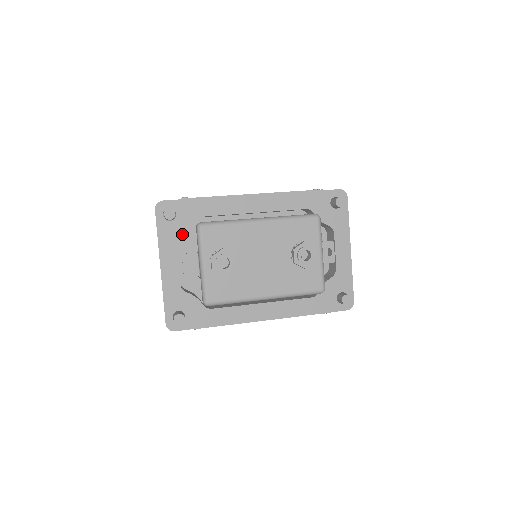
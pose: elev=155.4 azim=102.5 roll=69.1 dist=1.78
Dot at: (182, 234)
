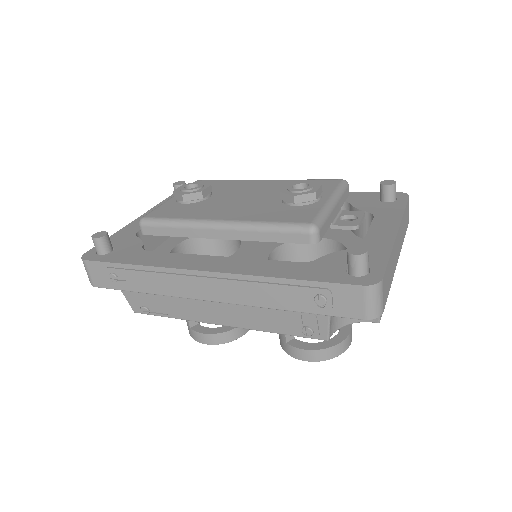
Dot at: occluded
